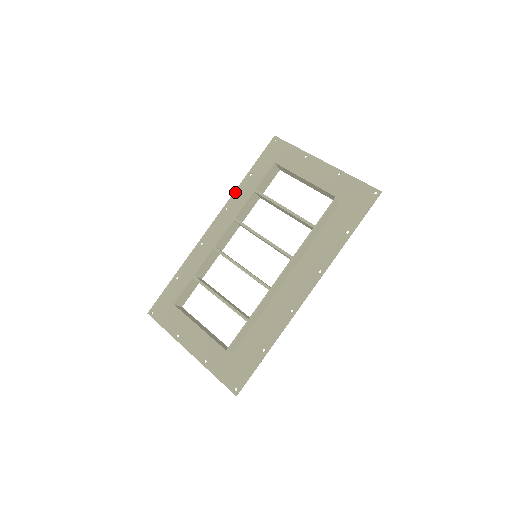
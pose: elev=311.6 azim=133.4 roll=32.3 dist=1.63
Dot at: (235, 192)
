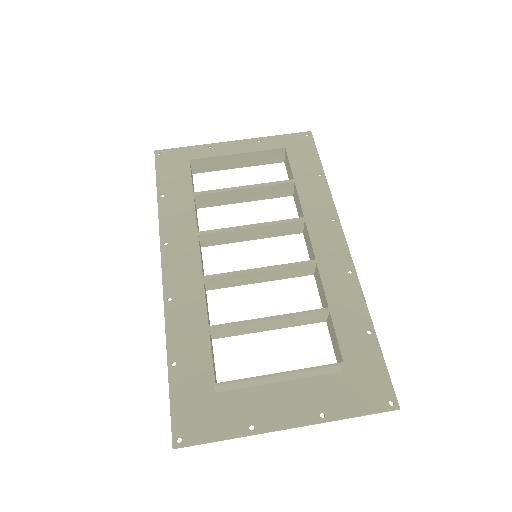
Dot at: (160, 221)
